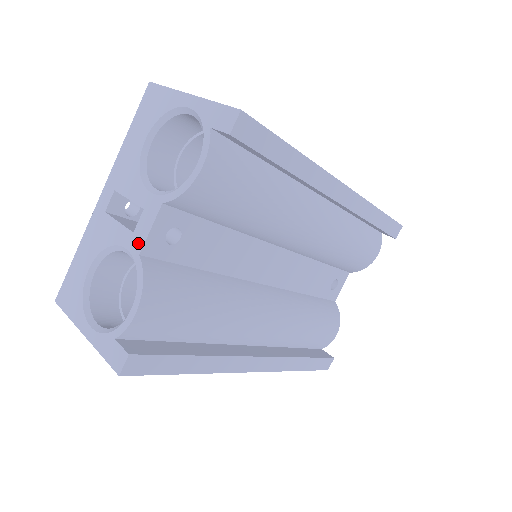
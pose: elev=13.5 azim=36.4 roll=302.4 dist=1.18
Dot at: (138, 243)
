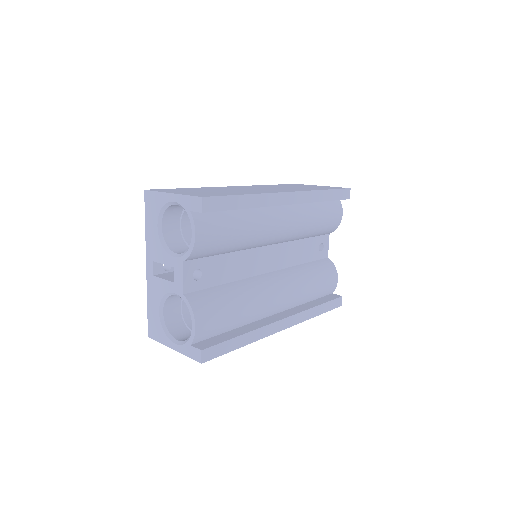
Dot at: (180, 288)
